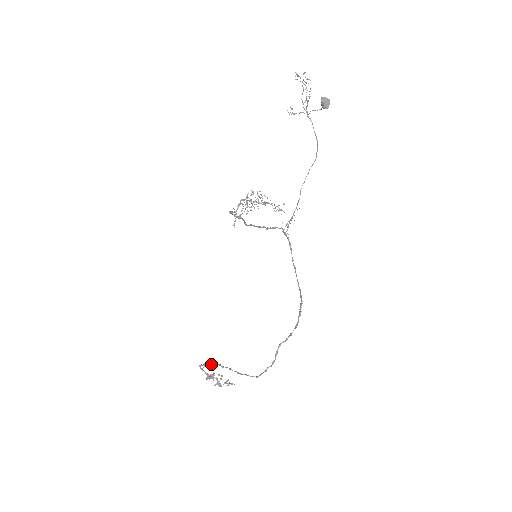
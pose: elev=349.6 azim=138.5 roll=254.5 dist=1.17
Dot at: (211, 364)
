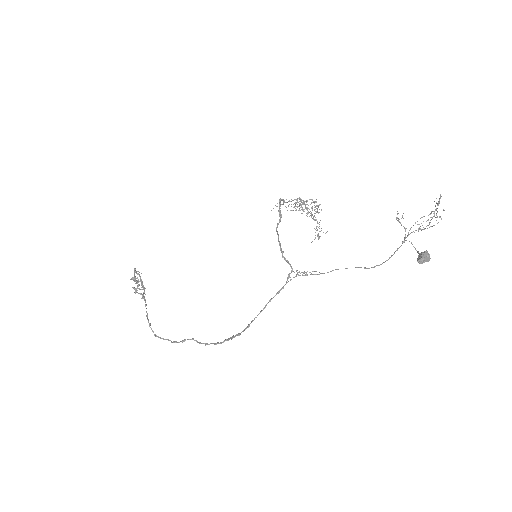
Dot at: (142, 281)
